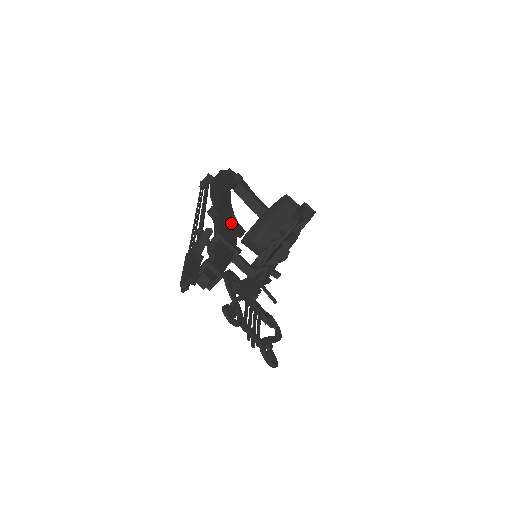
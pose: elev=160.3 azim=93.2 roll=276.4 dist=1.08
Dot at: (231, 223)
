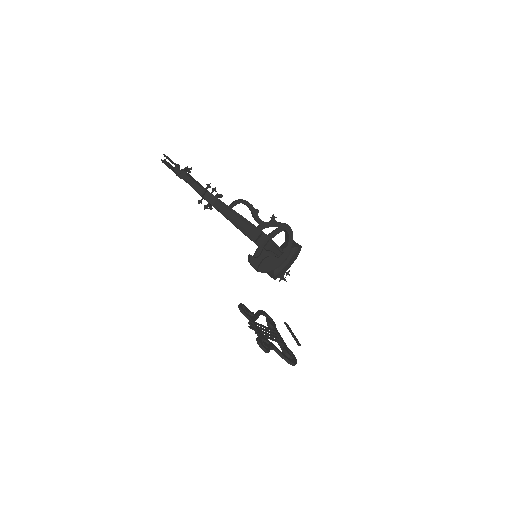
Dot at: occluded
